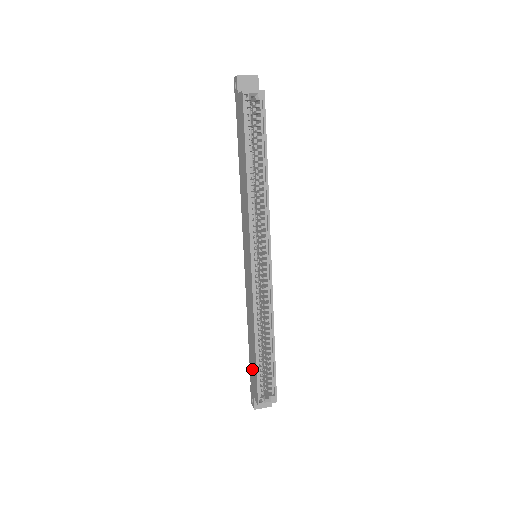
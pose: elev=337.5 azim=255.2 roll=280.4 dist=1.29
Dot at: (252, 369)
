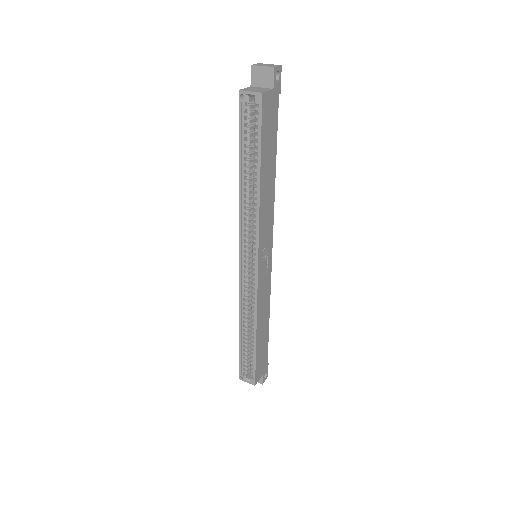
Dot at: occluded
